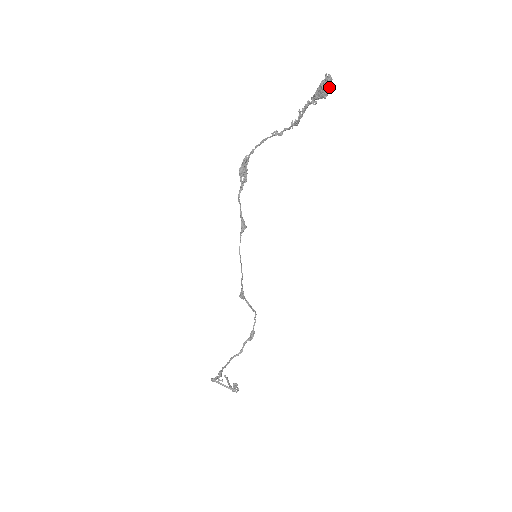
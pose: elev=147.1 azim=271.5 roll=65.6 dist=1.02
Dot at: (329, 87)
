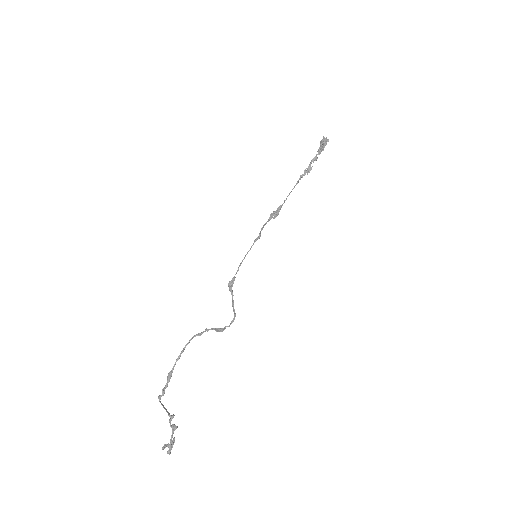
Dot at: (325, 141)
